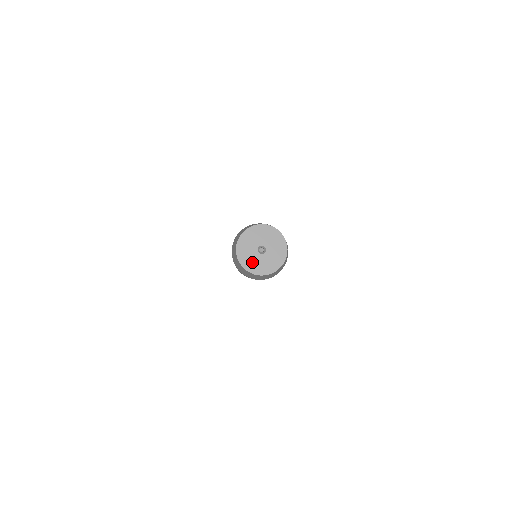
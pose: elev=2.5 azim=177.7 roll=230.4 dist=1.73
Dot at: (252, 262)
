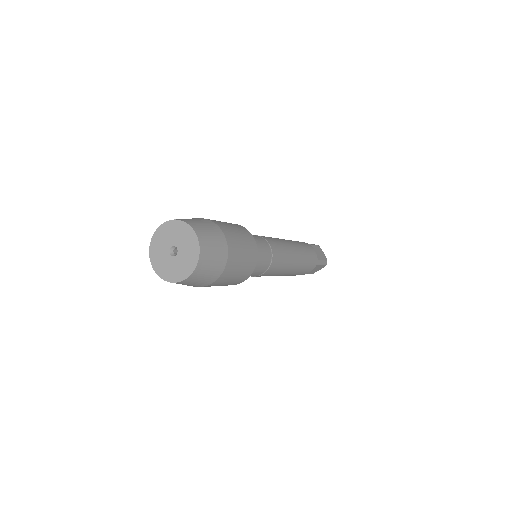
Dot at: (161, 261)
